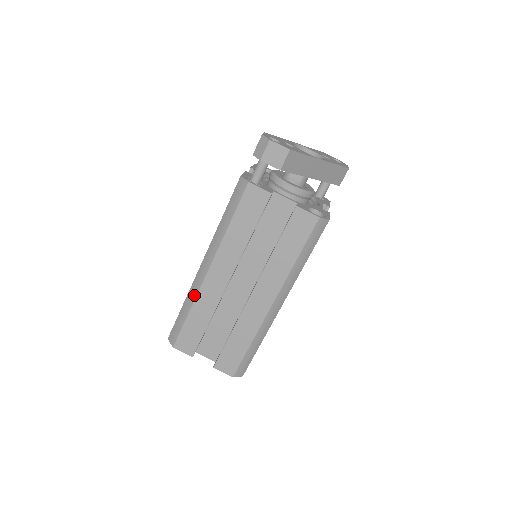
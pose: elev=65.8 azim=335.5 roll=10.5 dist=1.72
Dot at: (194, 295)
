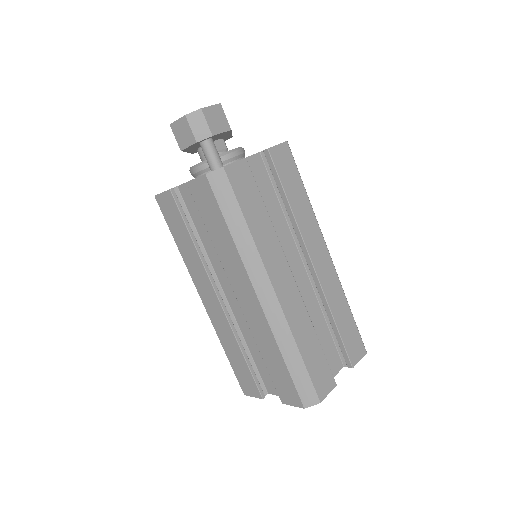
Dot at: (286, 330)
